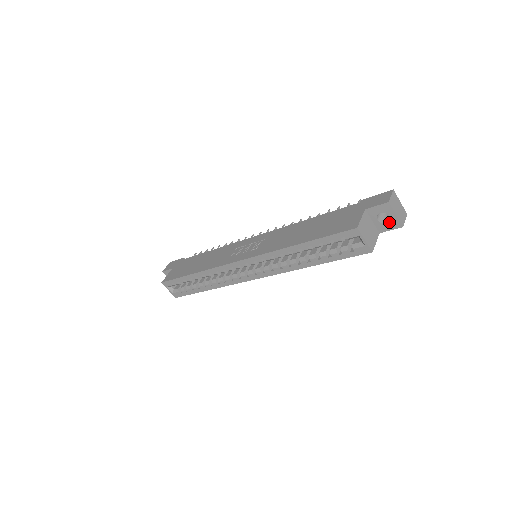
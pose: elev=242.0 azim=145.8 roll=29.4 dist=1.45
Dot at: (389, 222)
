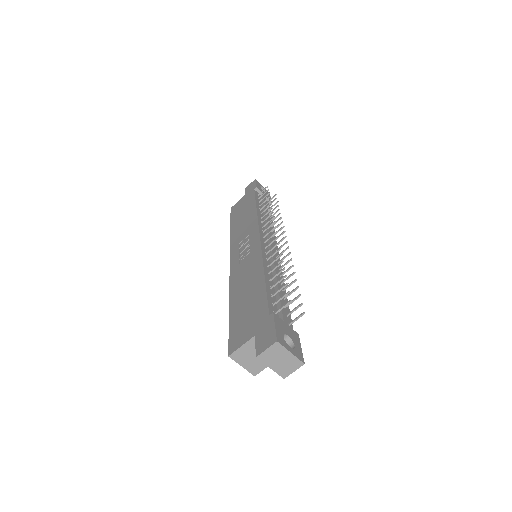
Dot at: occluded
